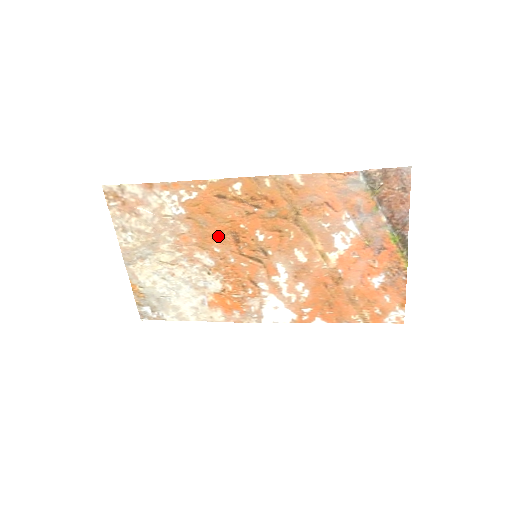
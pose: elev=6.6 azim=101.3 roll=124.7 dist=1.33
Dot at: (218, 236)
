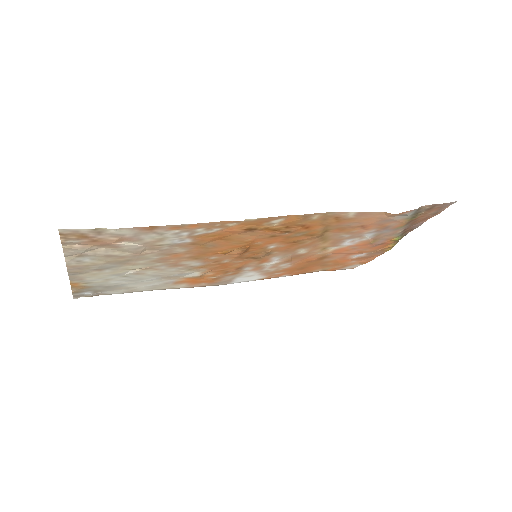
Dot at: (223, 251)
